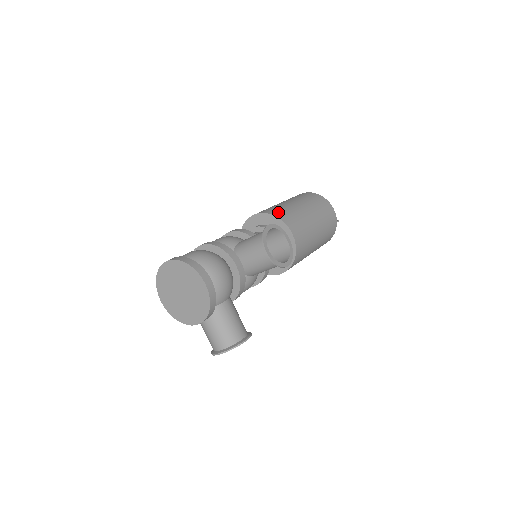
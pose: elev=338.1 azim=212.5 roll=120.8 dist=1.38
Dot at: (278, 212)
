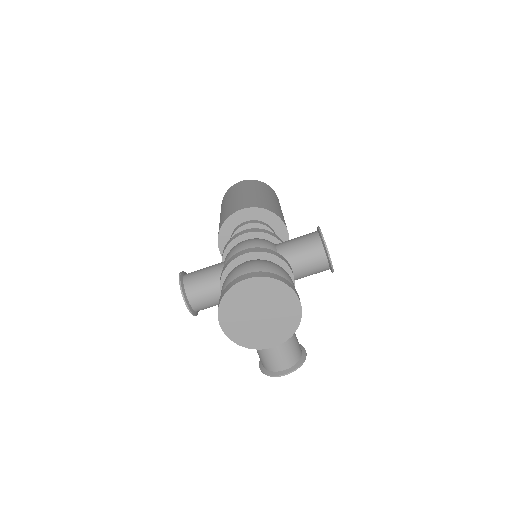
Dot at: (267, 206)
